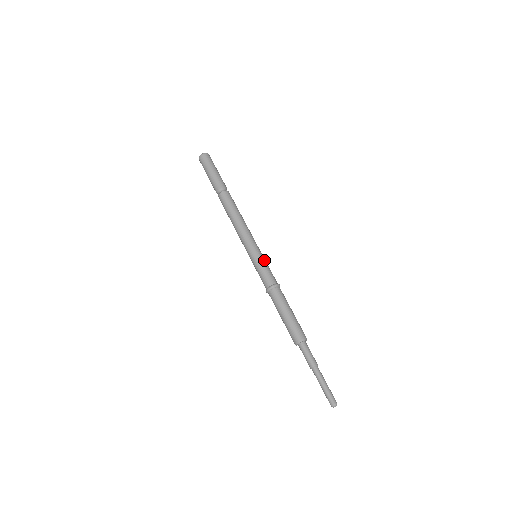
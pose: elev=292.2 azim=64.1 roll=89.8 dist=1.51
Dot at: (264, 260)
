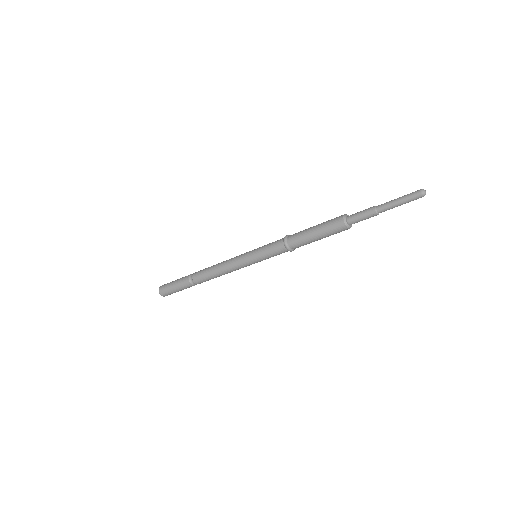
Dot at: (261, 247)
